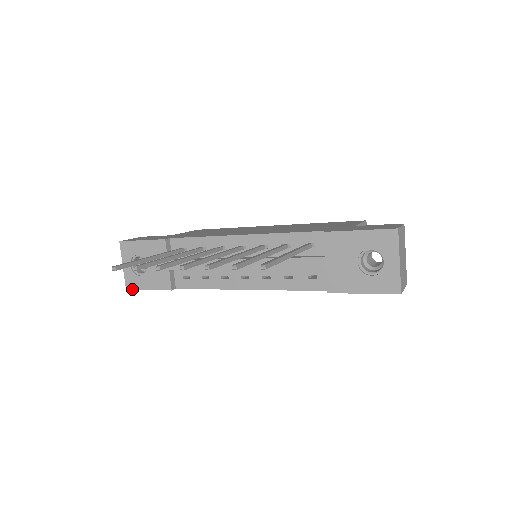
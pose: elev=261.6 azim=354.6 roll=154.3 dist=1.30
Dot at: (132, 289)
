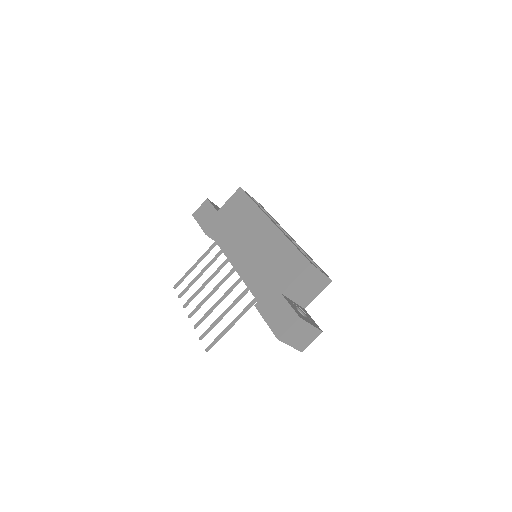
Dot at: occluded
